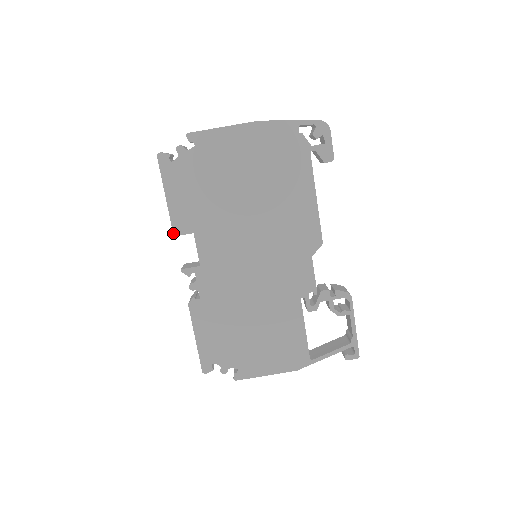
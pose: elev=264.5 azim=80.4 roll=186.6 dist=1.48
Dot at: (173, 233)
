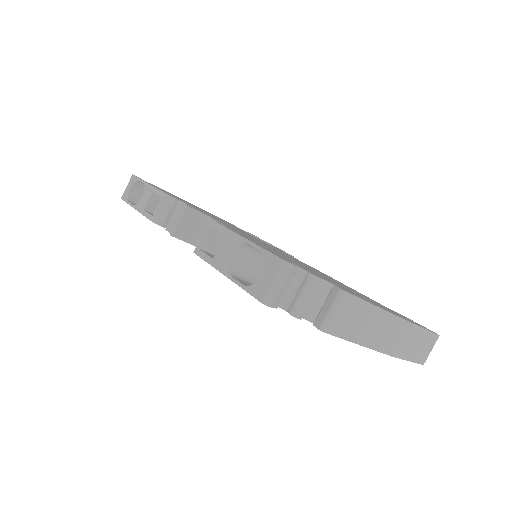
Dot at: (195, 253)
